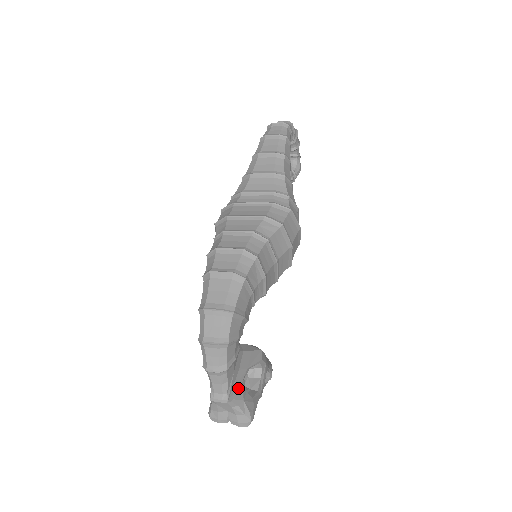
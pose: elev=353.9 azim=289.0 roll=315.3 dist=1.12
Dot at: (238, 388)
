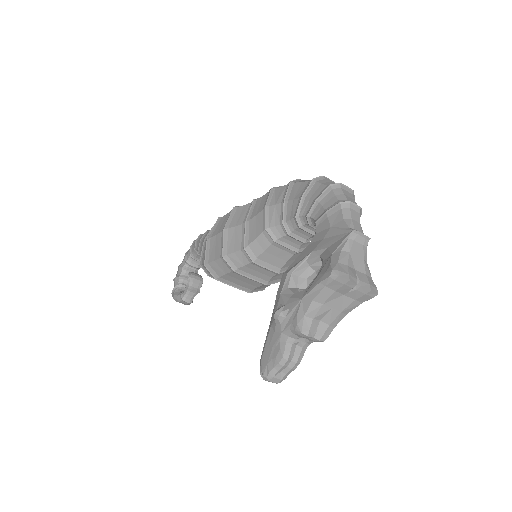
Dot at: occluded
